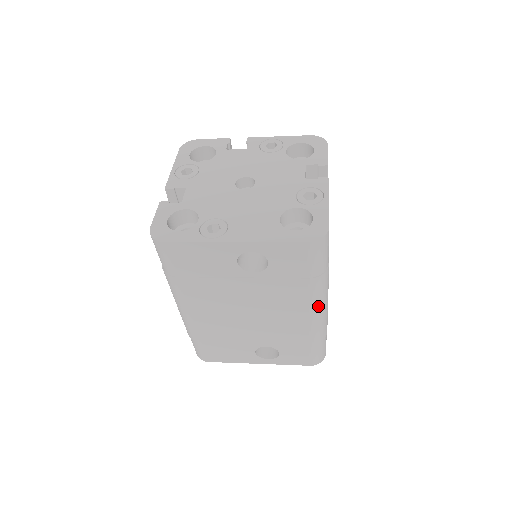
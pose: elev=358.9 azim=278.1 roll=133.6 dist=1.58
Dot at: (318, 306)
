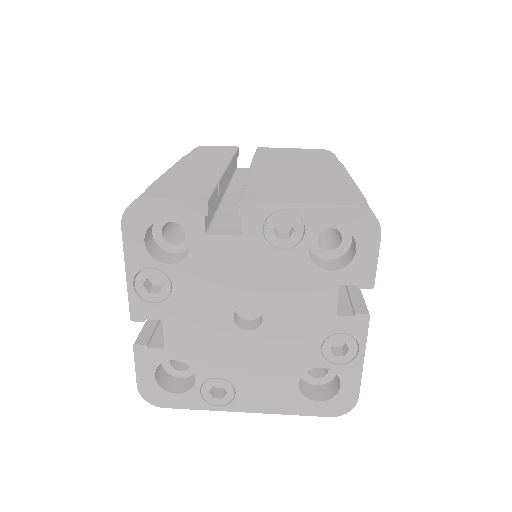
Dot at: occluded
